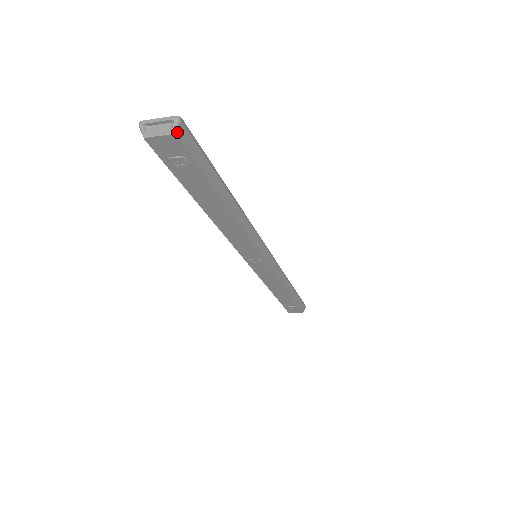
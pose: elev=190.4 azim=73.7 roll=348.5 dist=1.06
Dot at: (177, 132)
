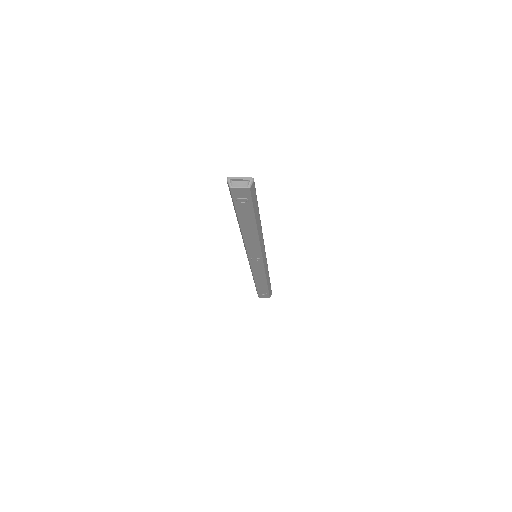
Dot at: (251, 187)
